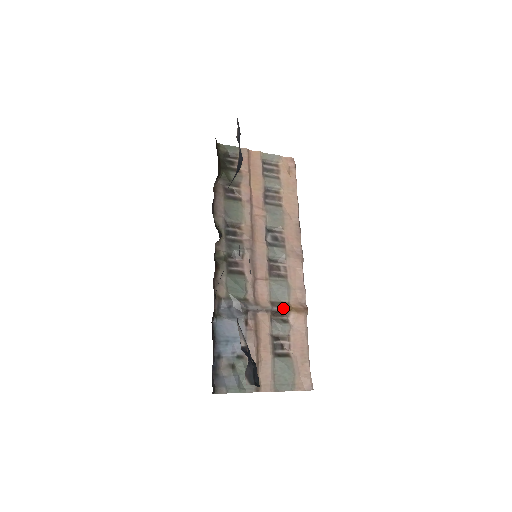
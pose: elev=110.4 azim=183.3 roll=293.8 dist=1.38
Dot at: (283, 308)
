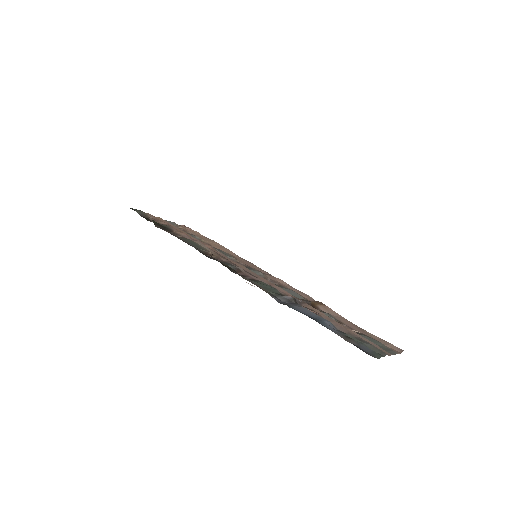
Dot at: (310, 302)
